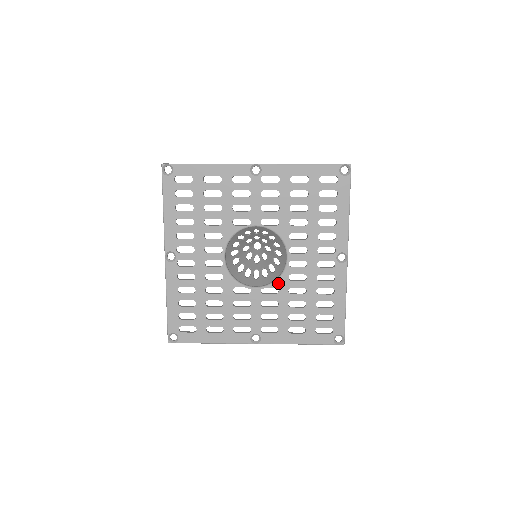
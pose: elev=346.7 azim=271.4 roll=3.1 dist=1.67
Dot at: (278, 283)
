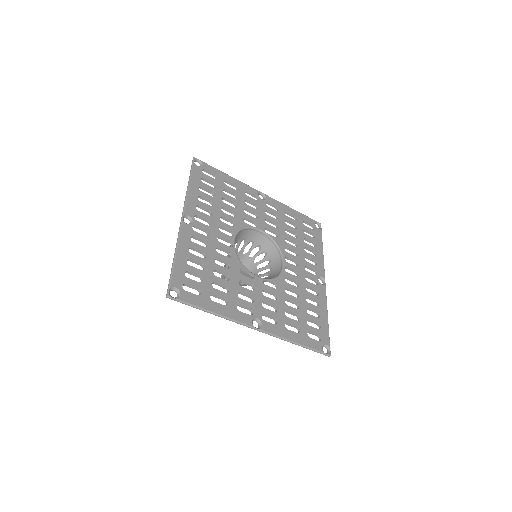
Dot at: (277, 280)
